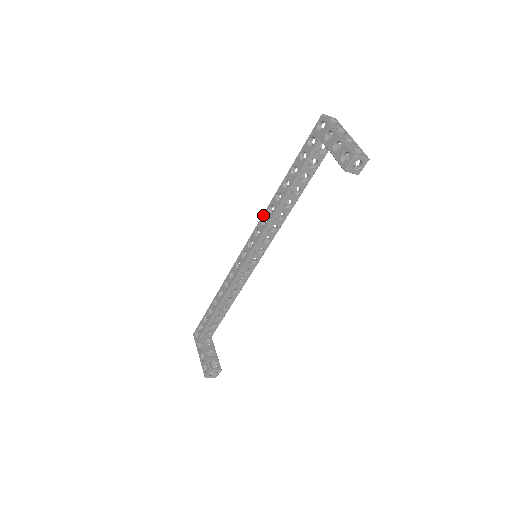
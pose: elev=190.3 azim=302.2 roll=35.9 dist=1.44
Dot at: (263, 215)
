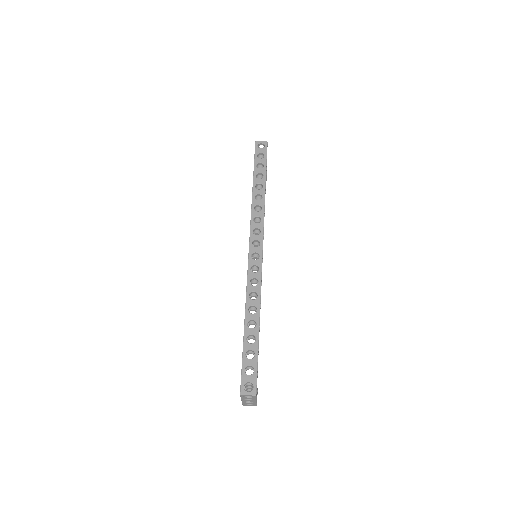
Dot at: occluded
